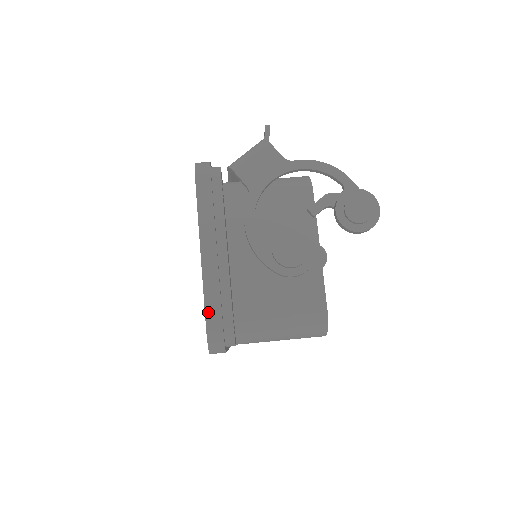
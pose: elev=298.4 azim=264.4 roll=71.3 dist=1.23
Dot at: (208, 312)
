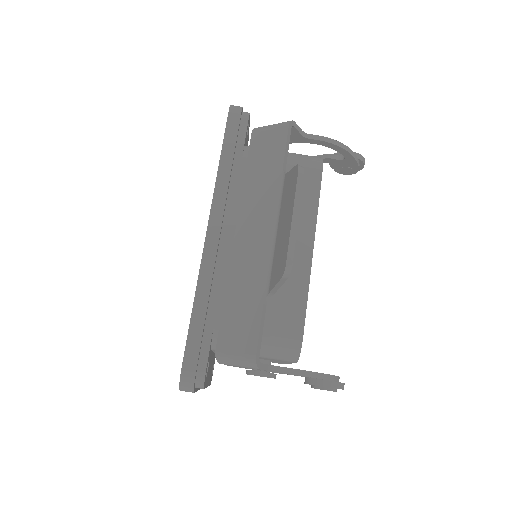
Dot at: occluded
